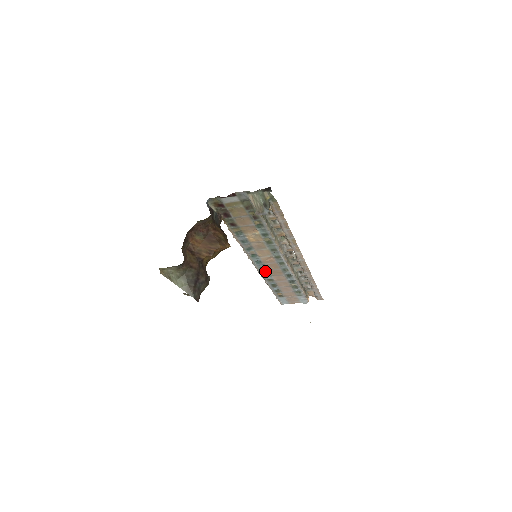
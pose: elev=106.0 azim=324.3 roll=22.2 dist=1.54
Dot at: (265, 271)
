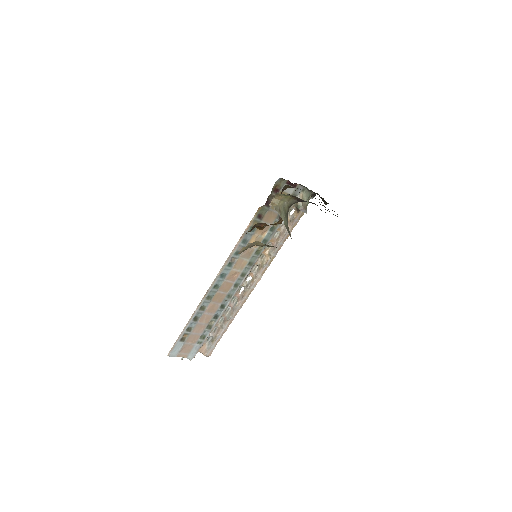
Dot at: (213, 292)
